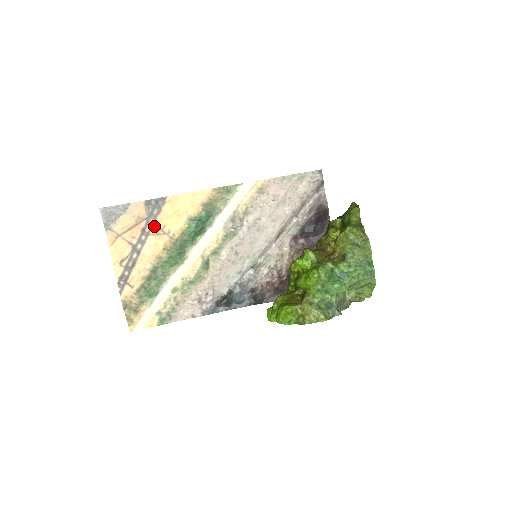
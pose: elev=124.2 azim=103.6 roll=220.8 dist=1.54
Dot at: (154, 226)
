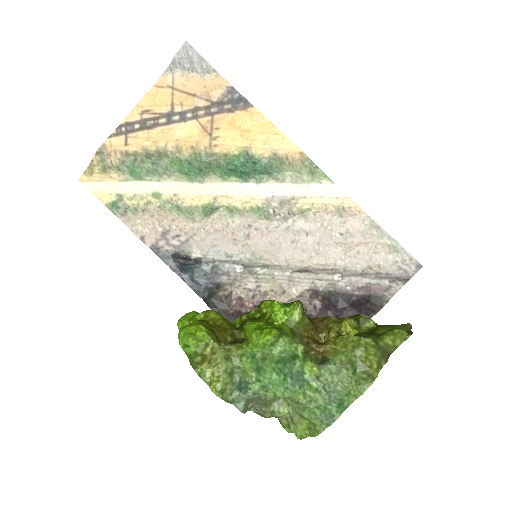
Dot at: (210, 117)
